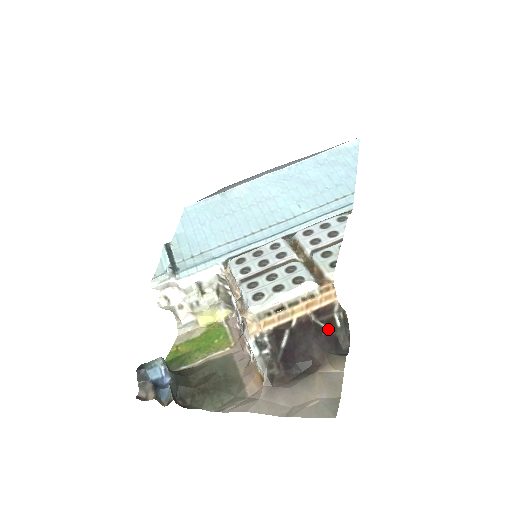
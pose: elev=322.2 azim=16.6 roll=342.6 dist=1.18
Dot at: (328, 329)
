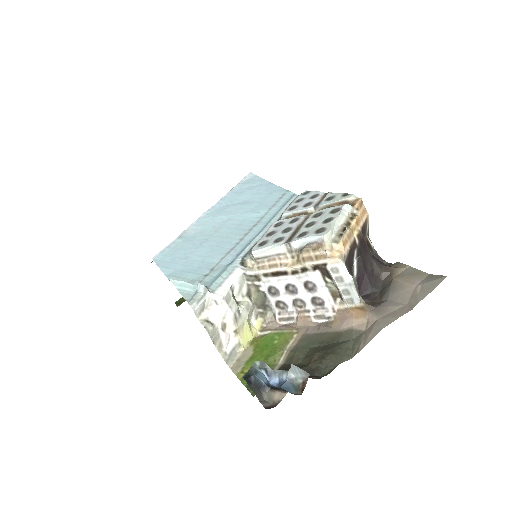
Dot at: (370, 251)
